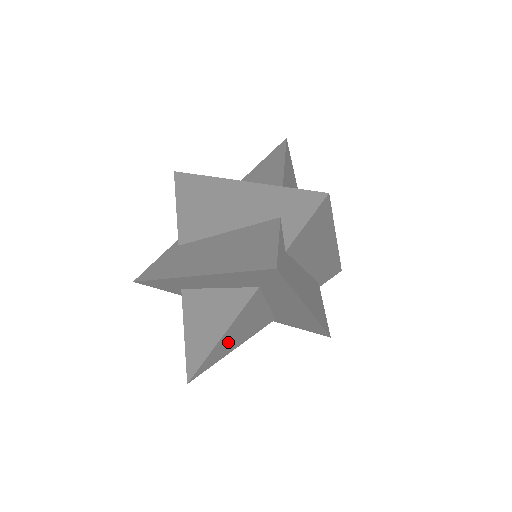
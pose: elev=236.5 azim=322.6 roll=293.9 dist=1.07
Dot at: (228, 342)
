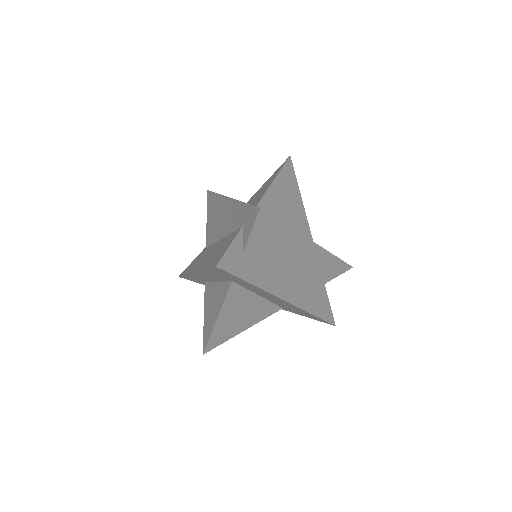
Dot at: (229, 324)
